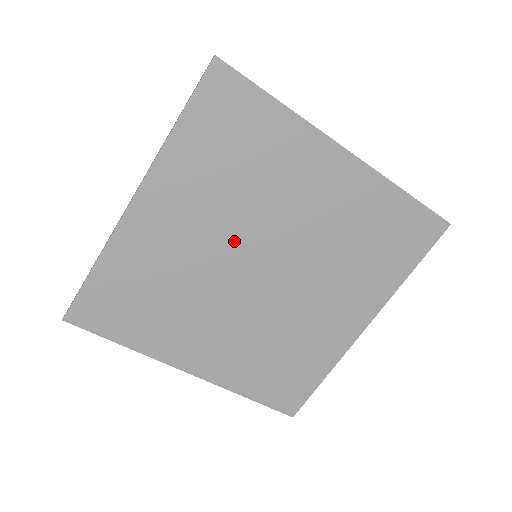
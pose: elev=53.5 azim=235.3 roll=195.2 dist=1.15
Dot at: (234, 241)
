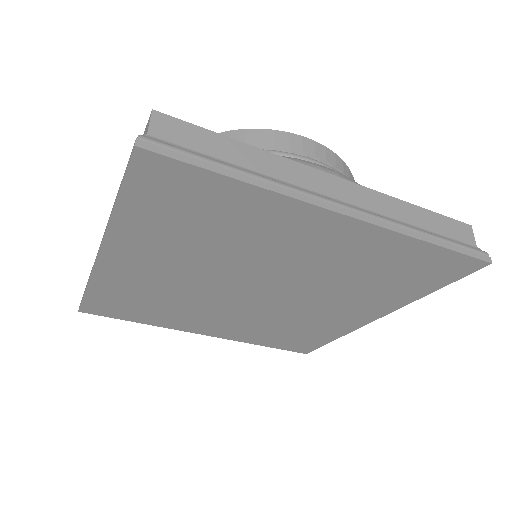
Dot at: (218, 275)
